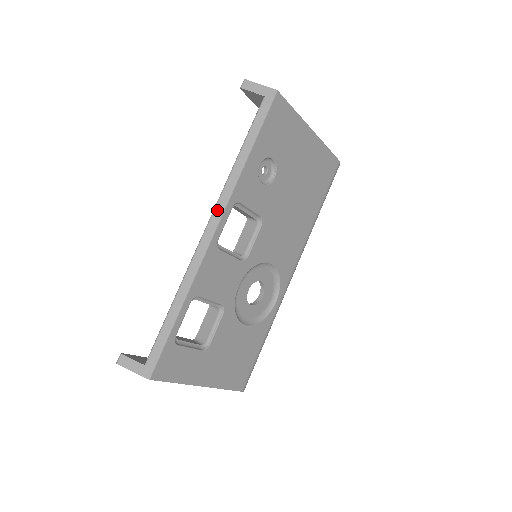
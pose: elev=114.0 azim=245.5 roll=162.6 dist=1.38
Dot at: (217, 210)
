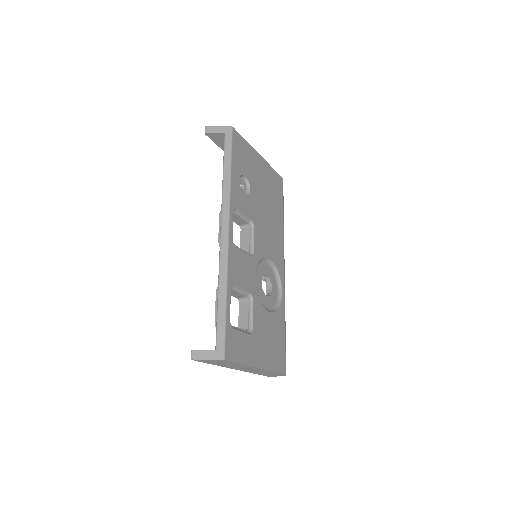
Dot at: (224, 216)
